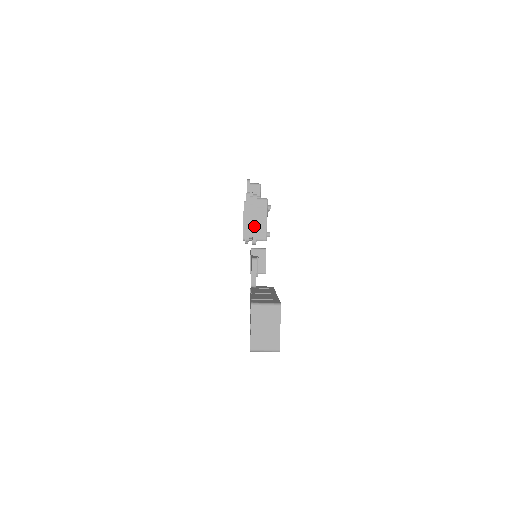
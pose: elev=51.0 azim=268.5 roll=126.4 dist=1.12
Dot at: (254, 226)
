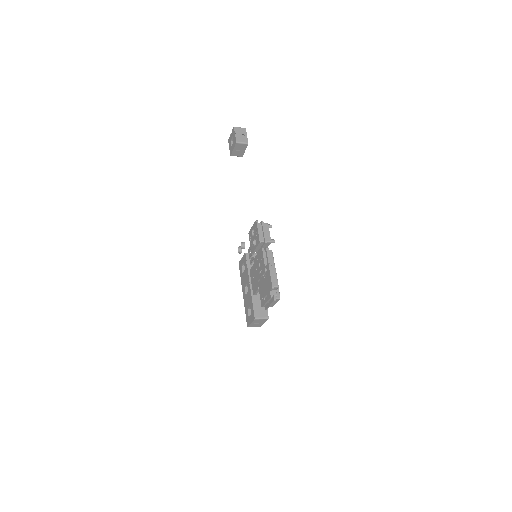
Dot at: occluded
